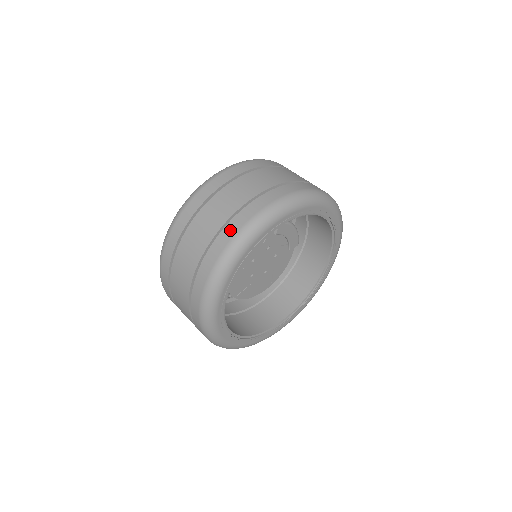
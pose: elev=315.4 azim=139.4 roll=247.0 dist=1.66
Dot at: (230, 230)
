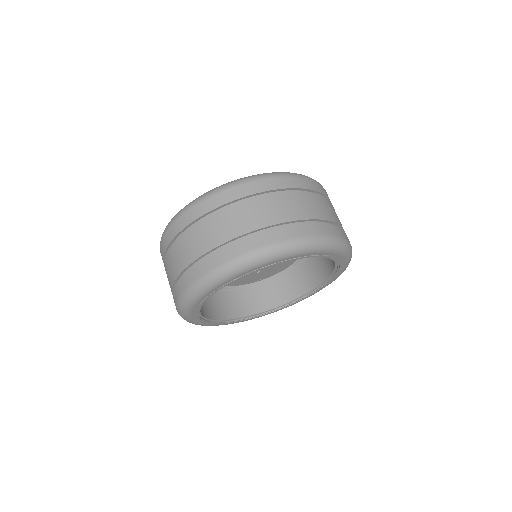
Dot at: occluded
